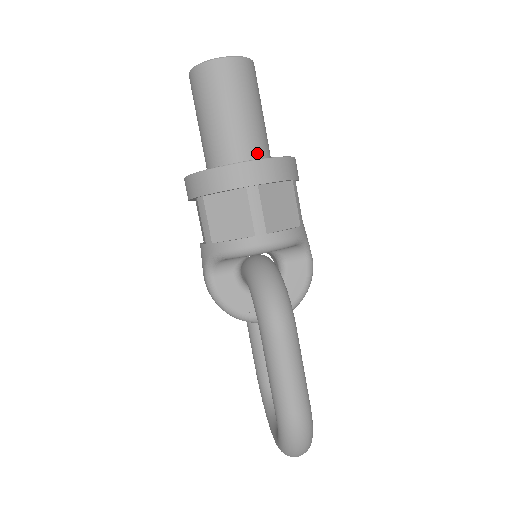
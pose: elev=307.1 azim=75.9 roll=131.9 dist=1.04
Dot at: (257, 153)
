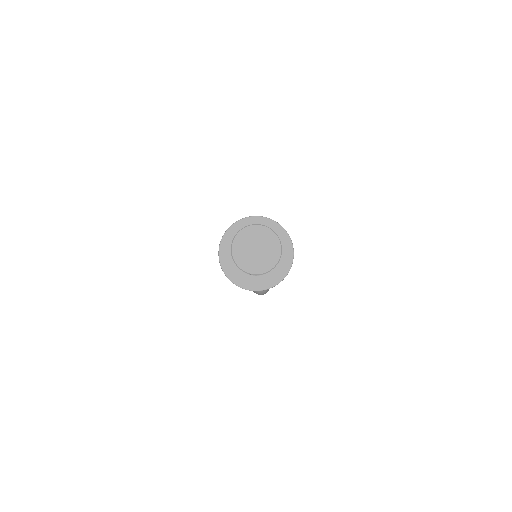
Dot at: occluded
